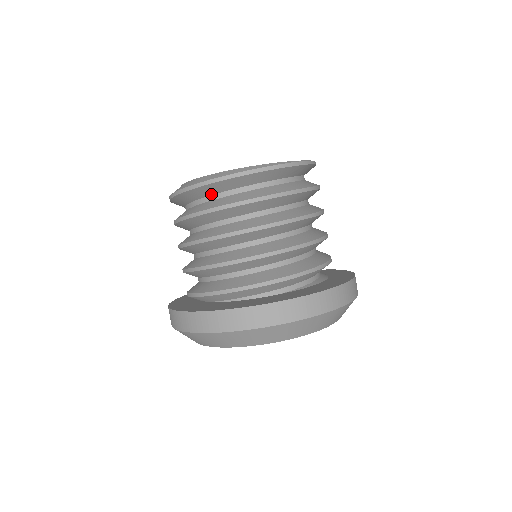
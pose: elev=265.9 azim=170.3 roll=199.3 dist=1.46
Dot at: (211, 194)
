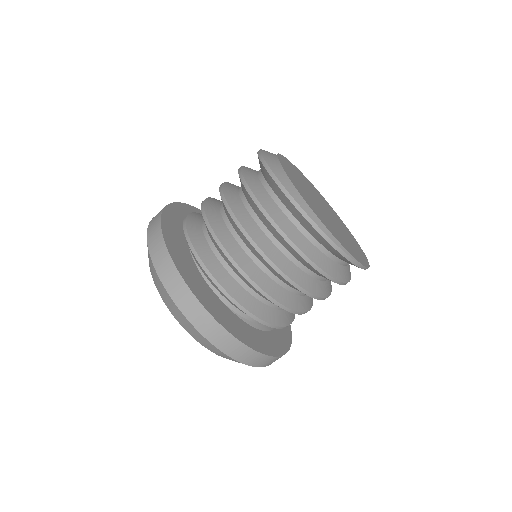
Dot at: (277, 194)
